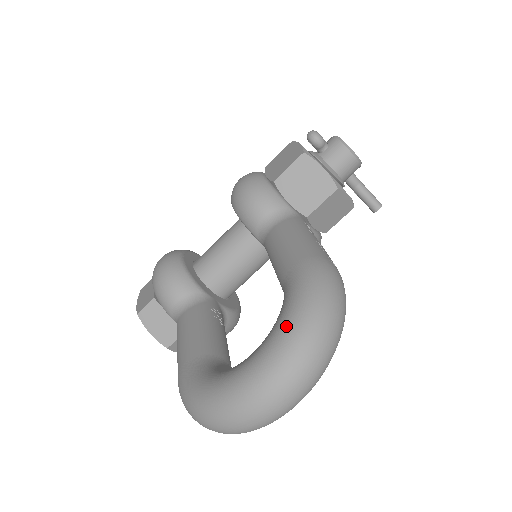
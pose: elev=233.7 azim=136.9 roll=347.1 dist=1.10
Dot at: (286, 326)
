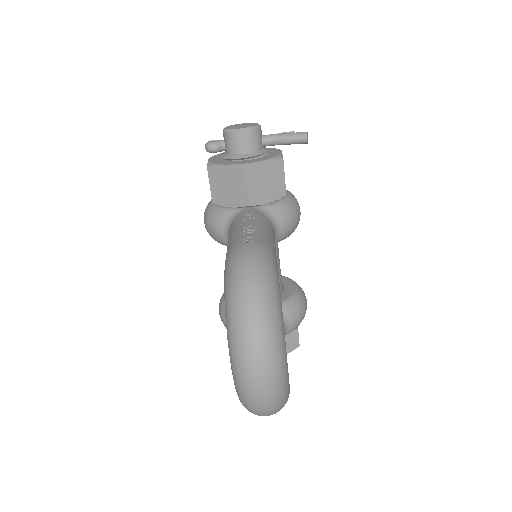
Dot at: (226, 322)
